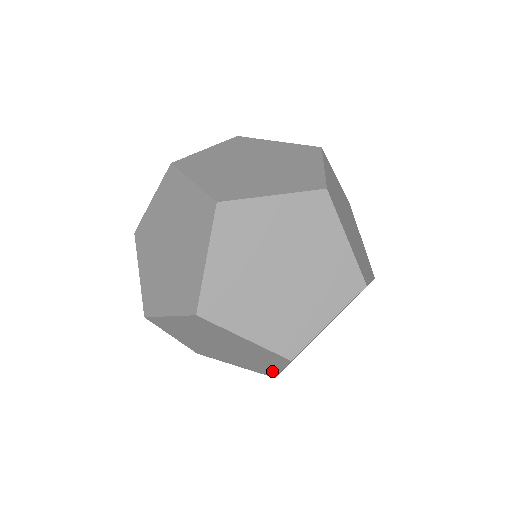
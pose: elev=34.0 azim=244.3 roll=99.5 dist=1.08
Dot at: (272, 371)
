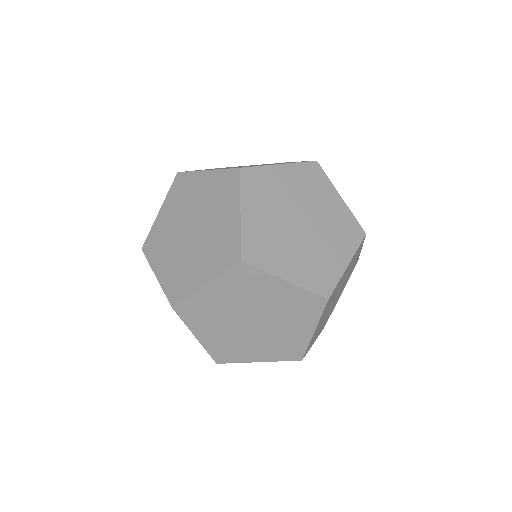
Dot at: (302, 344)
